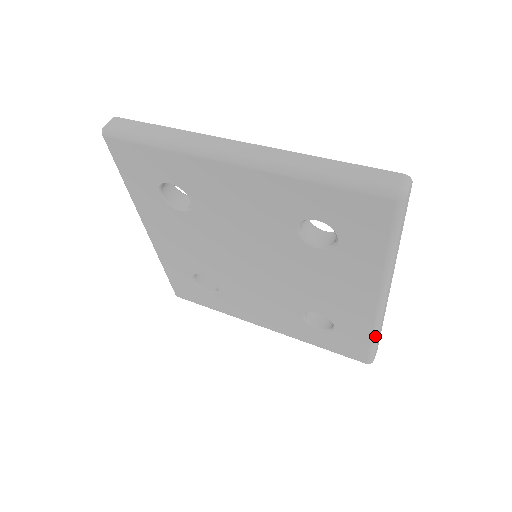
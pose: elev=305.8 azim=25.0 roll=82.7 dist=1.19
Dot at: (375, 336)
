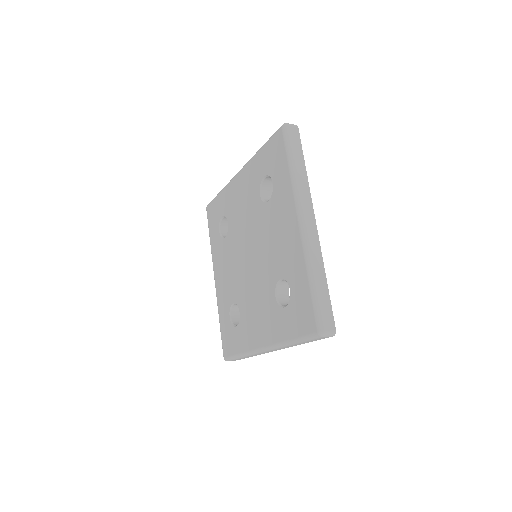
Dot at: (310, 275)
